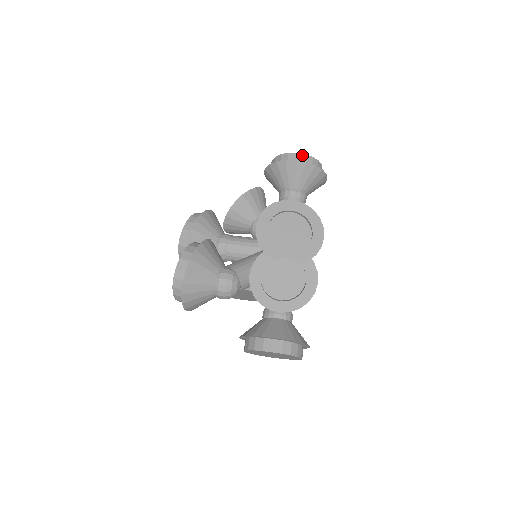
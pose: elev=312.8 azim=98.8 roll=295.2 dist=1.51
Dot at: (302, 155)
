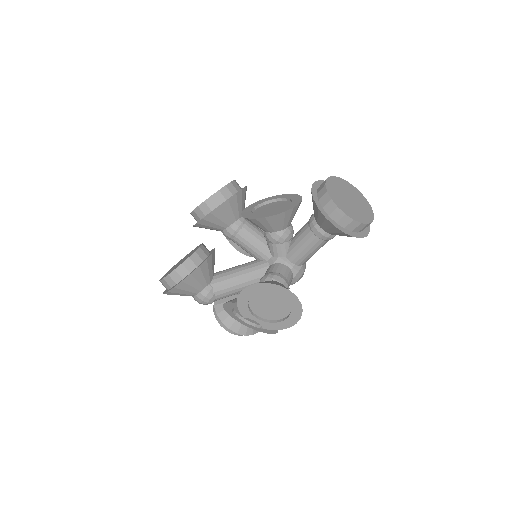
Dot at: (349, 219)
